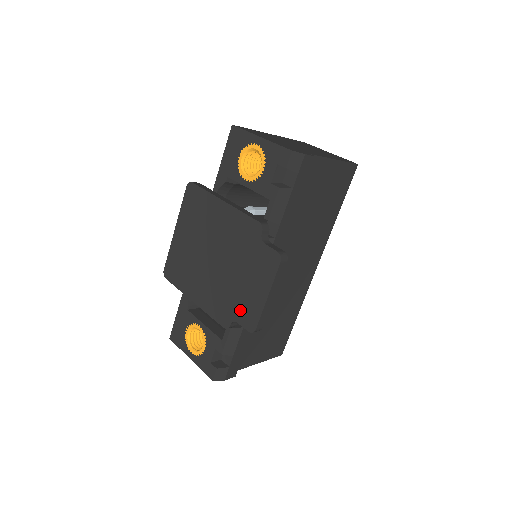
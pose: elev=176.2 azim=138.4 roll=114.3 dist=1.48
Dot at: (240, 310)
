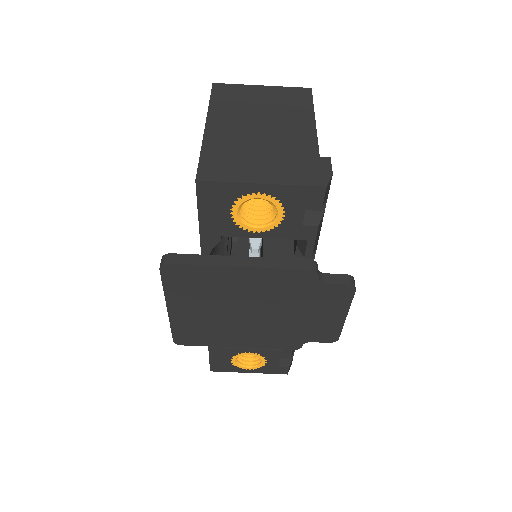
Dot at: (312, 334)
